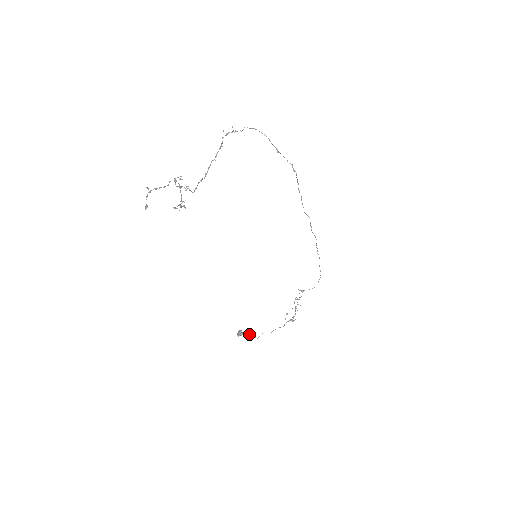
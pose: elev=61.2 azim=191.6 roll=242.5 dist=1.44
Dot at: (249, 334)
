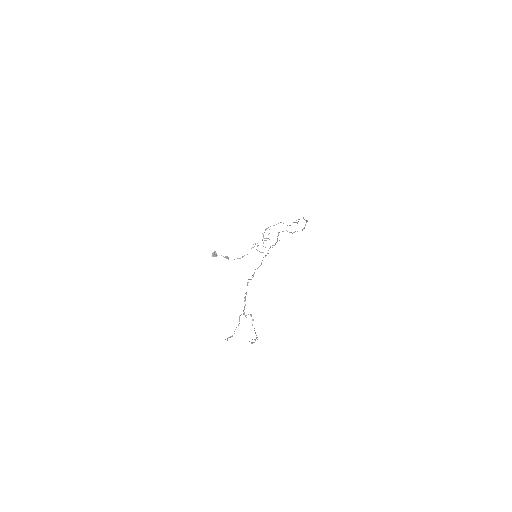
Dot at: occluded
